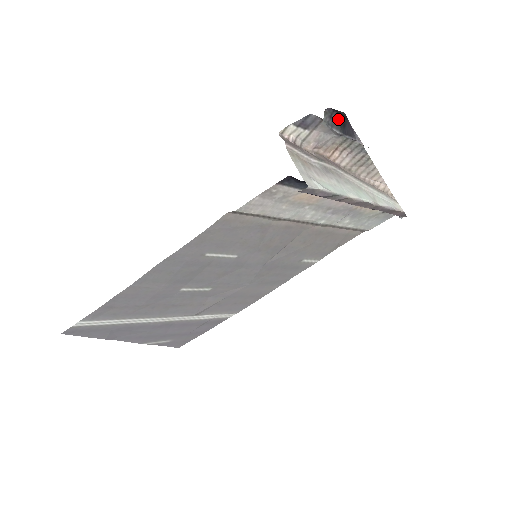
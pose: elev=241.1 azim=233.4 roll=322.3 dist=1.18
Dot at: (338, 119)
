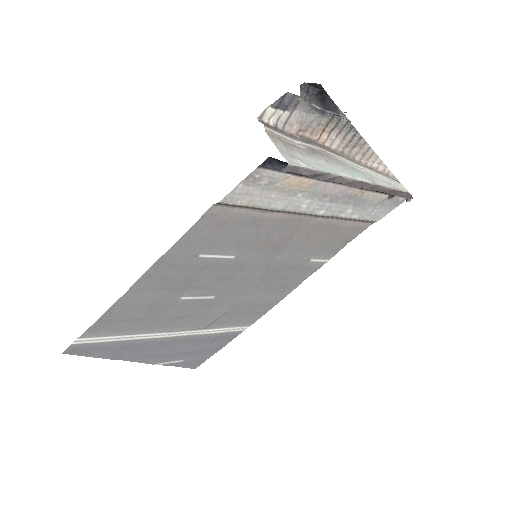
Dot at: (316, 93)
